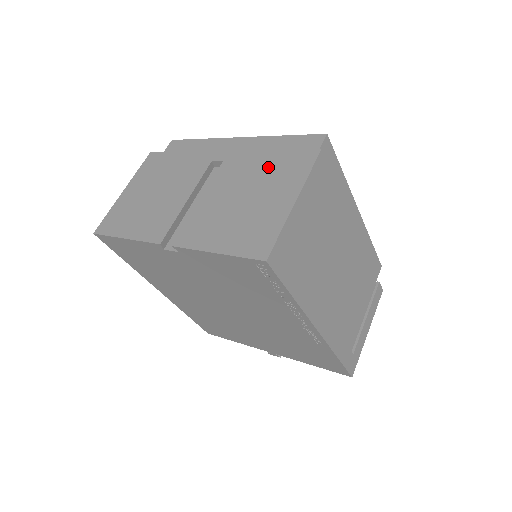
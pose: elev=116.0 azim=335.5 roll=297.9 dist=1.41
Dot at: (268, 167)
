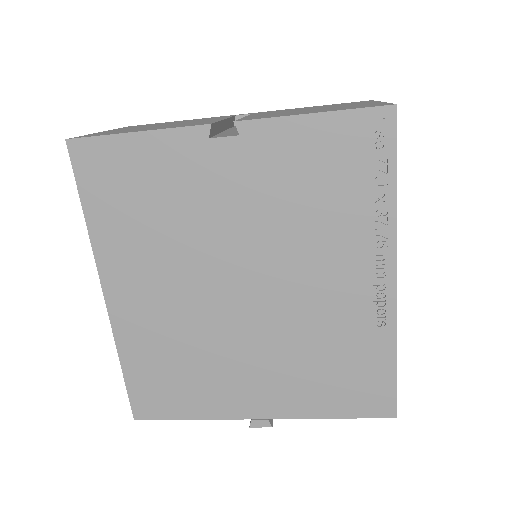
Dot at: (320, 106)
